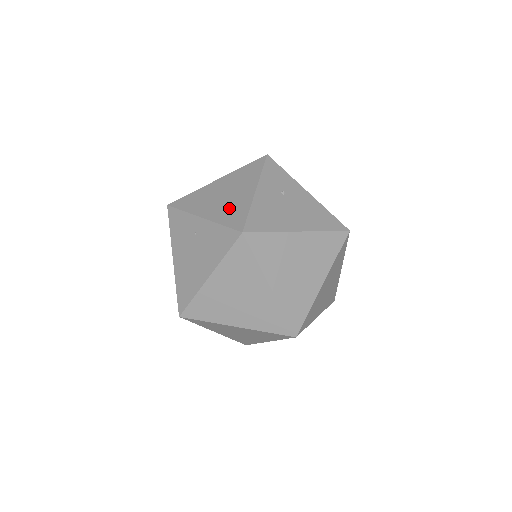
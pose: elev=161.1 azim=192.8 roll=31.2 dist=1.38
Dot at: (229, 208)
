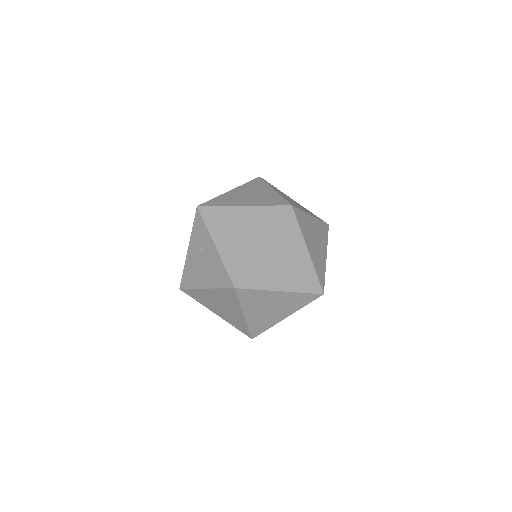
Dot at: occluded
